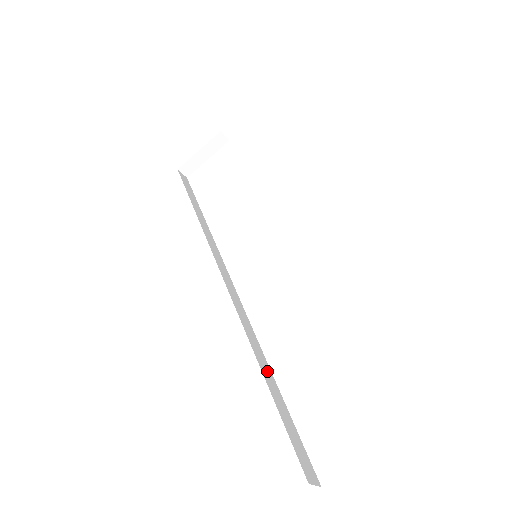
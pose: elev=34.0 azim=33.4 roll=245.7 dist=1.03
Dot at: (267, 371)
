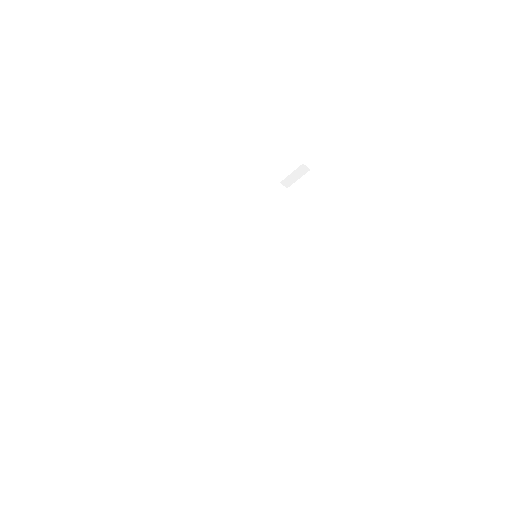
Dot at: (219, 317)
